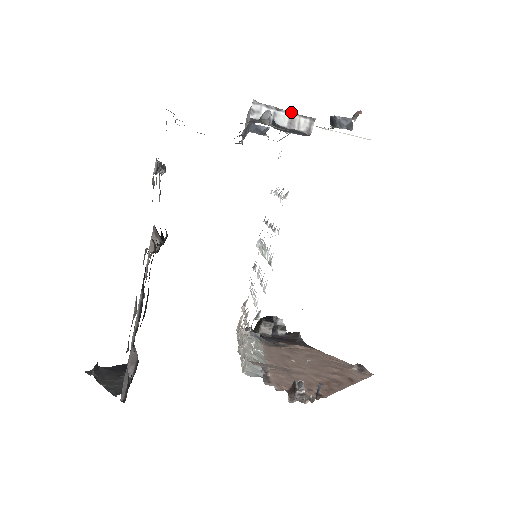
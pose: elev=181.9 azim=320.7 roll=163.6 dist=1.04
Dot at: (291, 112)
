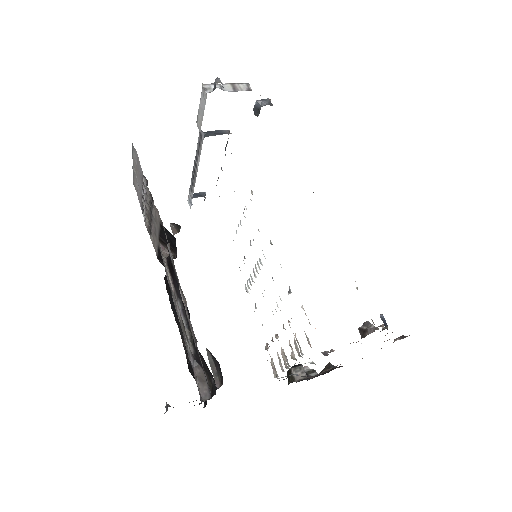
Dot at: (231, 83)
